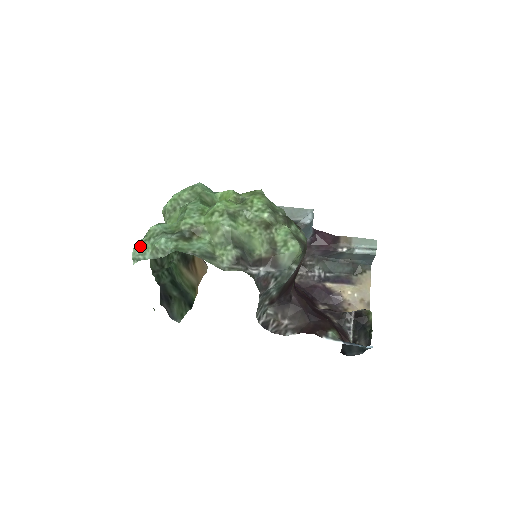
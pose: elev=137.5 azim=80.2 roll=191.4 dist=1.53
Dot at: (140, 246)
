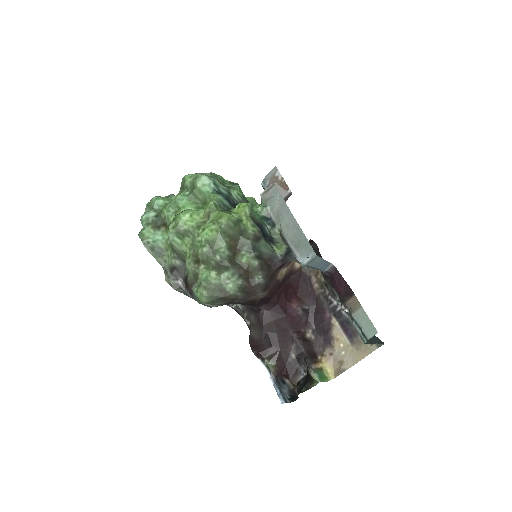
Dot at: (146, 206)
